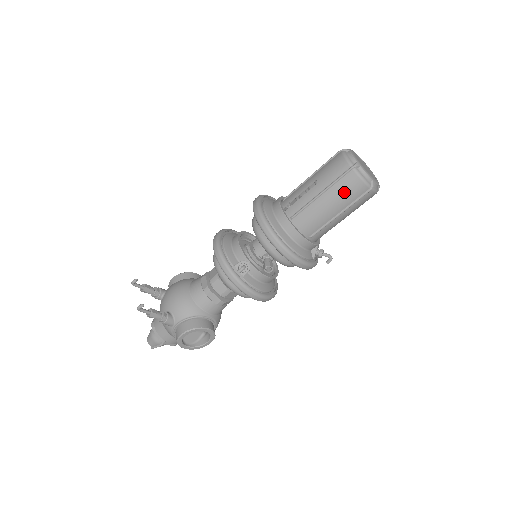
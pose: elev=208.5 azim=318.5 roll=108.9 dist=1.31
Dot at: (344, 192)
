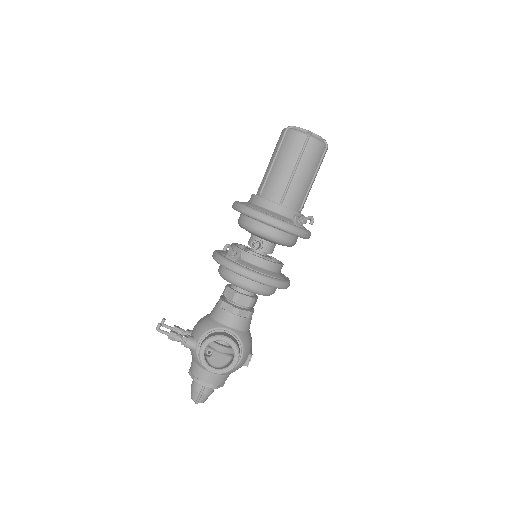
Dot at: (288, 149)
